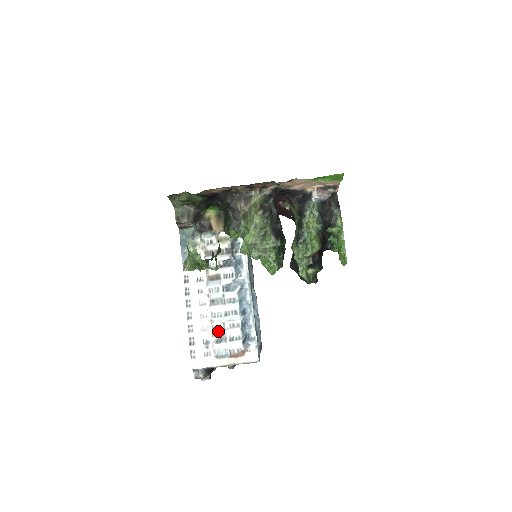
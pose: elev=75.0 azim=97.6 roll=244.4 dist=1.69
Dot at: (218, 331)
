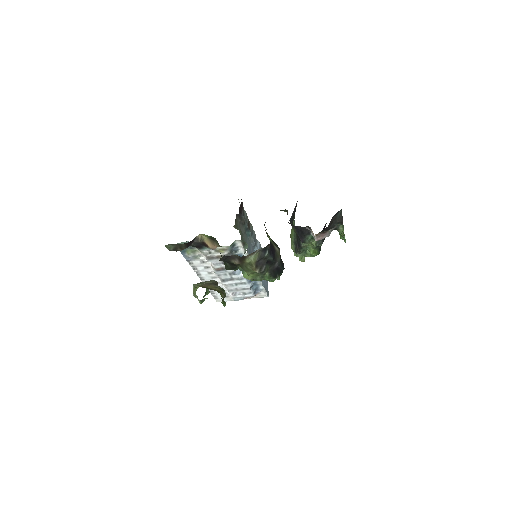
Dot at: (232, 291)
